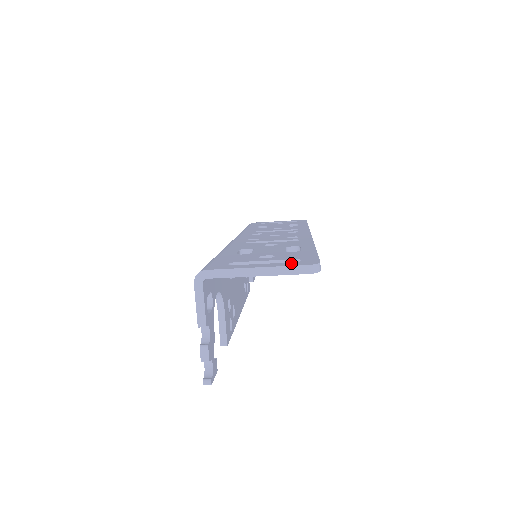
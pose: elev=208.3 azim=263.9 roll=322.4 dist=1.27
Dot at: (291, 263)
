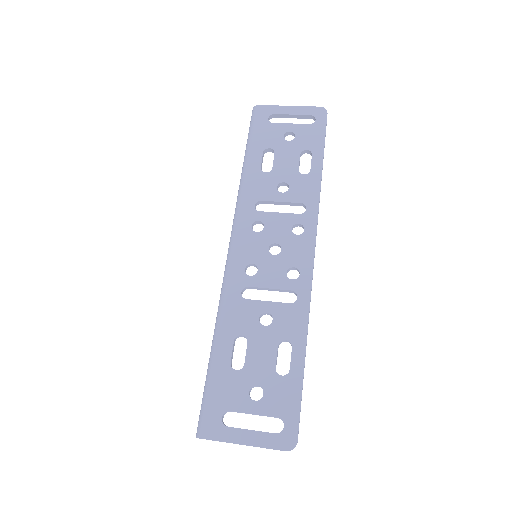
Dot at: (273, 438)
